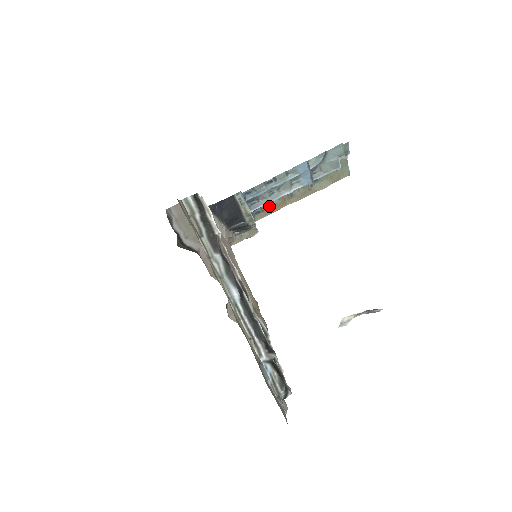
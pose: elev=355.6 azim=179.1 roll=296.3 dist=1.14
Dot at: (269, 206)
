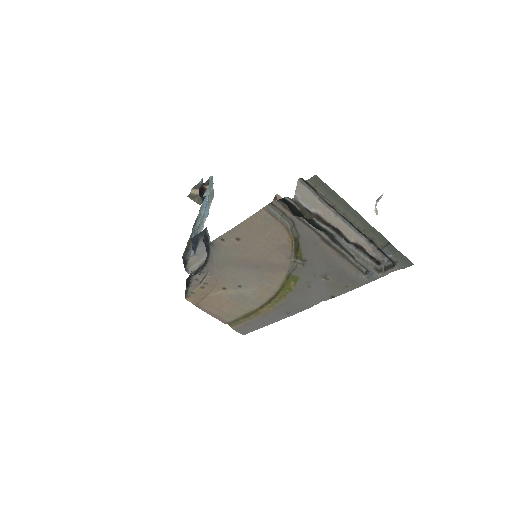
Dot at: occluded
